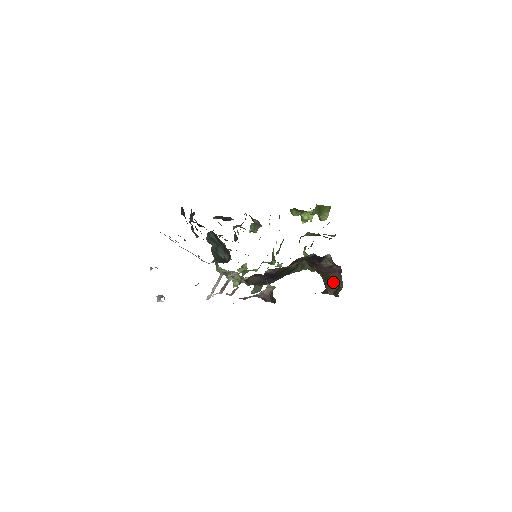
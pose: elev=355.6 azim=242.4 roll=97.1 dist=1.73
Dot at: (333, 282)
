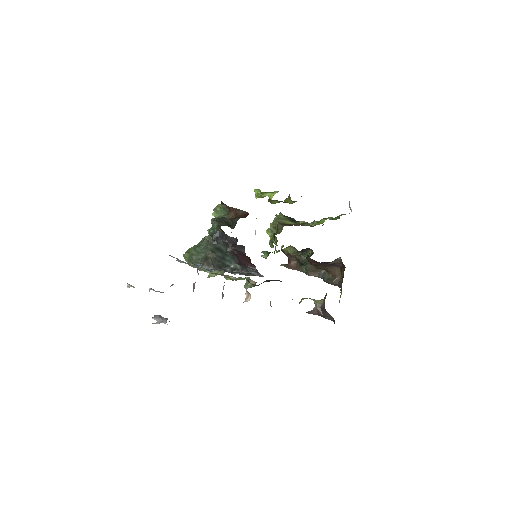
Dot at: occluded
